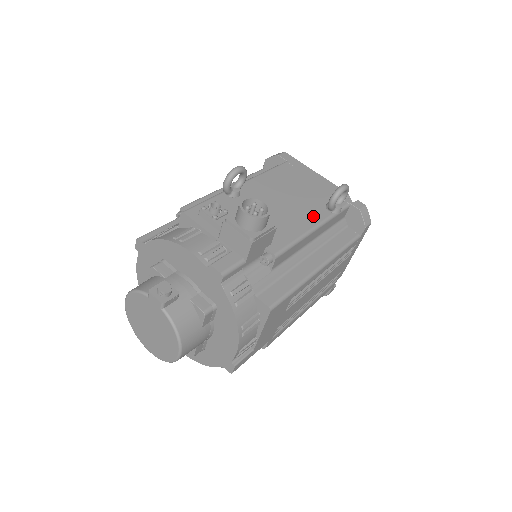
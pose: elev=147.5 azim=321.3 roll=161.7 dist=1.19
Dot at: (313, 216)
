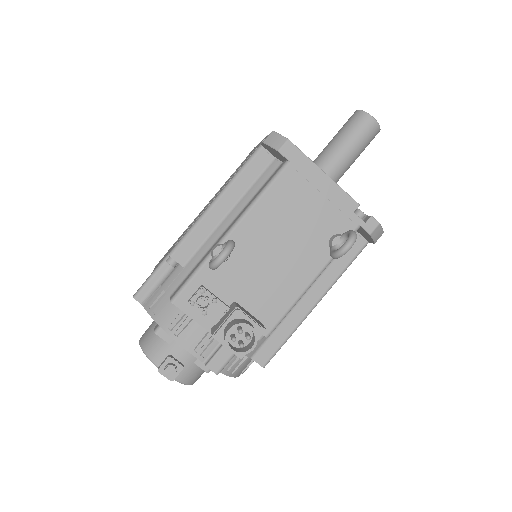
Dot at: (312, 265)
